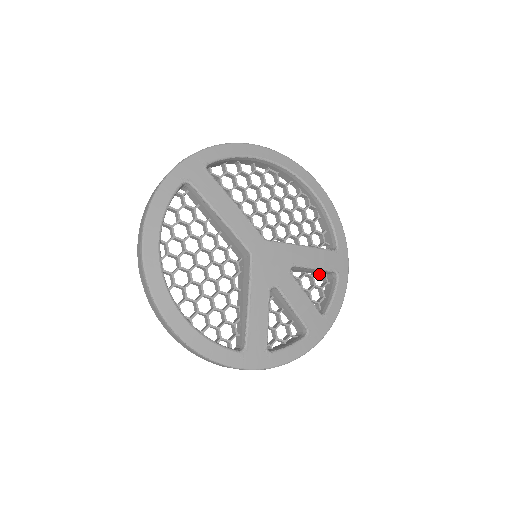
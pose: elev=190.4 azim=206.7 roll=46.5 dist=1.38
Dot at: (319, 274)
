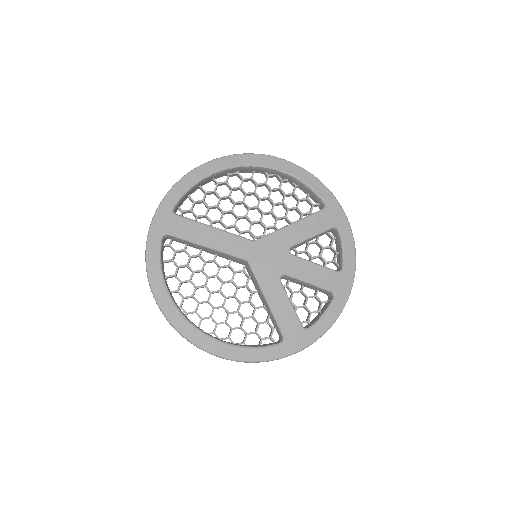
Dot at: (323, 234)
